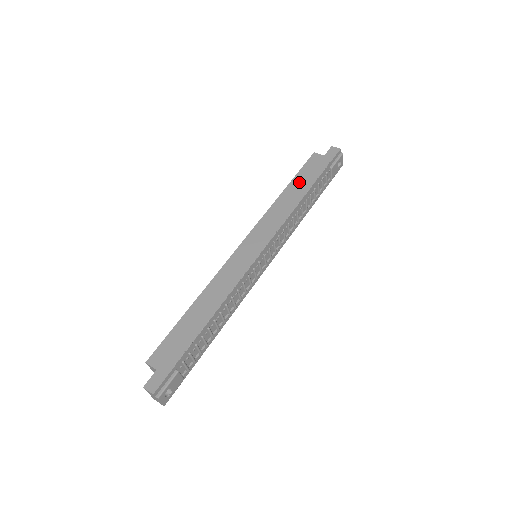
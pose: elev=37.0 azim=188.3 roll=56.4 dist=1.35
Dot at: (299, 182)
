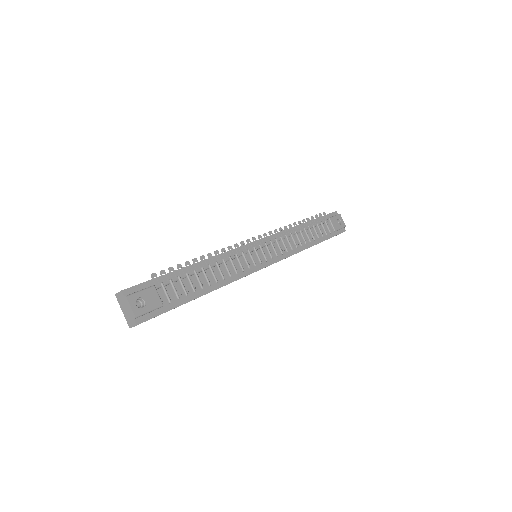
Dot at: occluded
